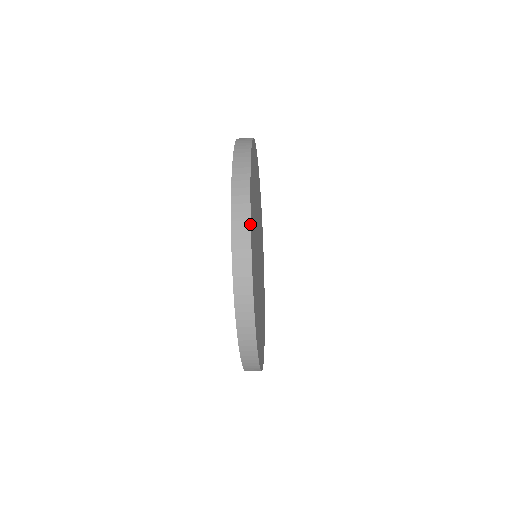
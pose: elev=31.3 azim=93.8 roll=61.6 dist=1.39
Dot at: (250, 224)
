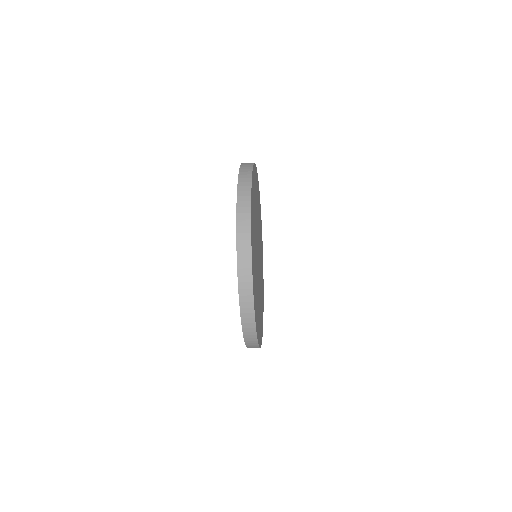
Dot at: (253, 298)
